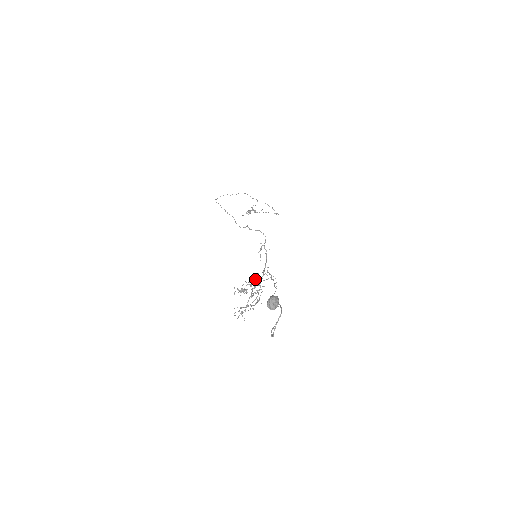
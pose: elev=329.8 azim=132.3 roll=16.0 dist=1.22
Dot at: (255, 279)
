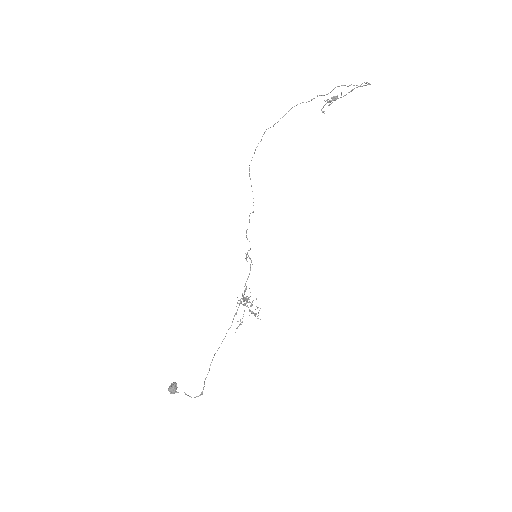
Dot at: occluded
